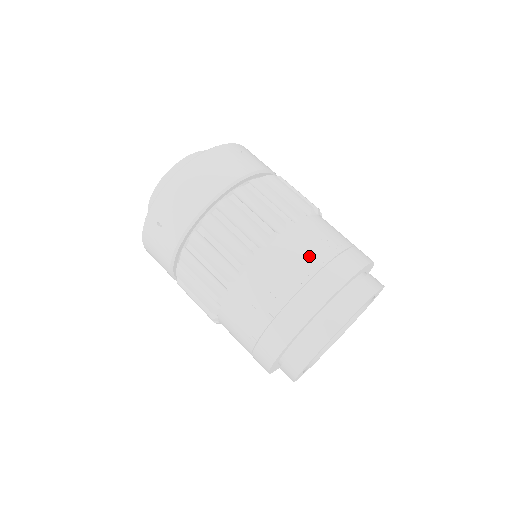
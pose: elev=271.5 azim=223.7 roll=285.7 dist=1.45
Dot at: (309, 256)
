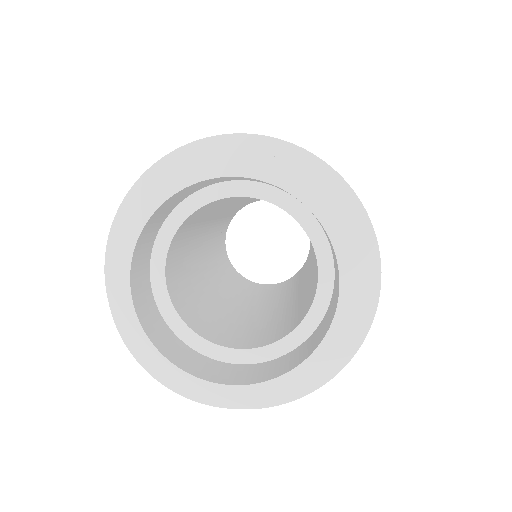
Dot at: occluded
